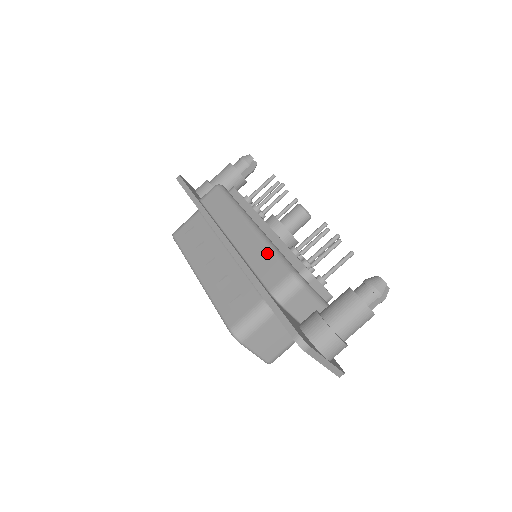
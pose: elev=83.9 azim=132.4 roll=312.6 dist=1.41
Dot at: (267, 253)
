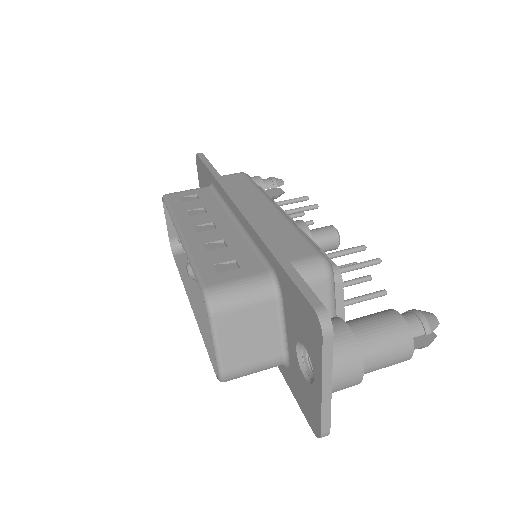
Dot at: (292, 231)
